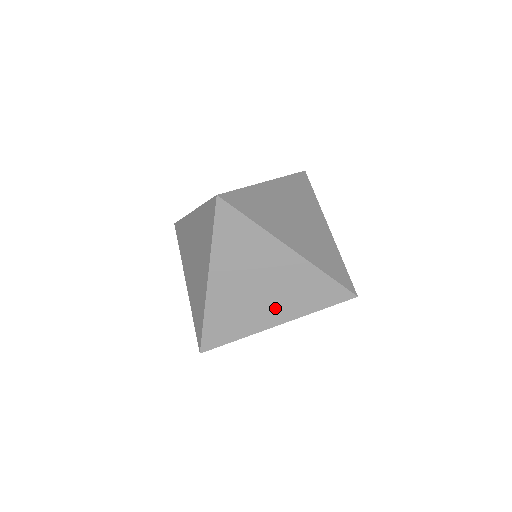
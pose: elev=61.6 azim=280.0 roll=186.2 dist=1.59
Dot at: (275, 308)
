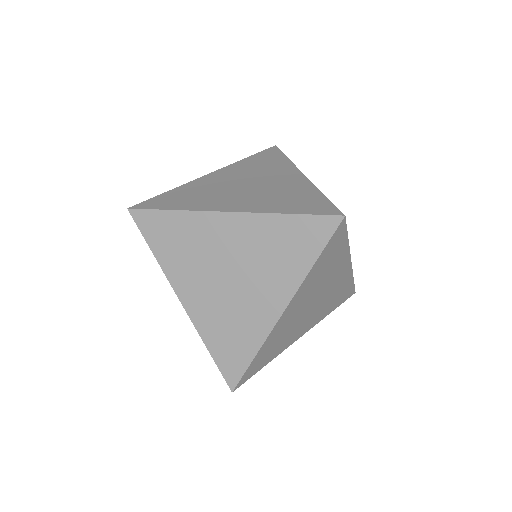
Dot at: occluded
